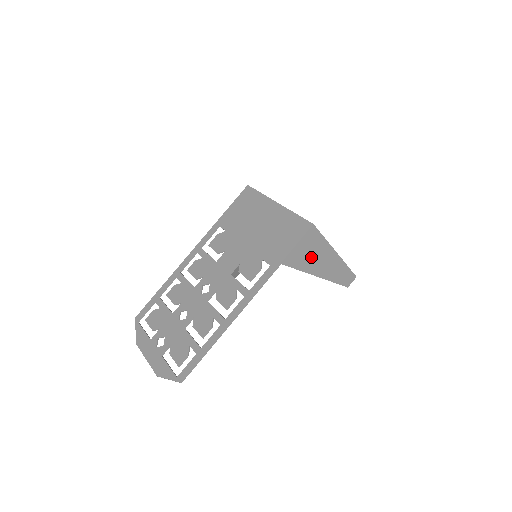
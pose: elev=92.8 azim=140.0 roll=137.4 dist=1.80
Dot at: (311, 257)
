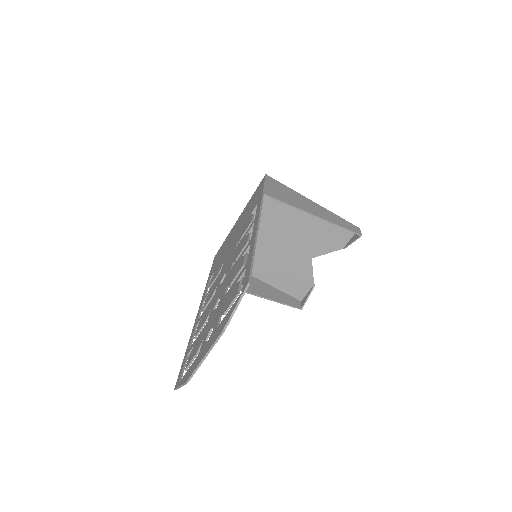
Dot at: (290, 198)
